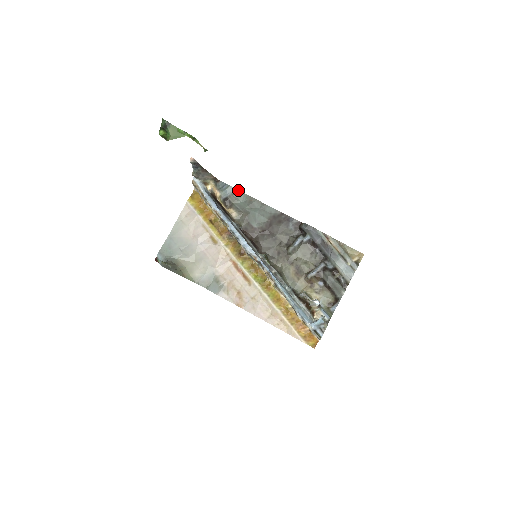
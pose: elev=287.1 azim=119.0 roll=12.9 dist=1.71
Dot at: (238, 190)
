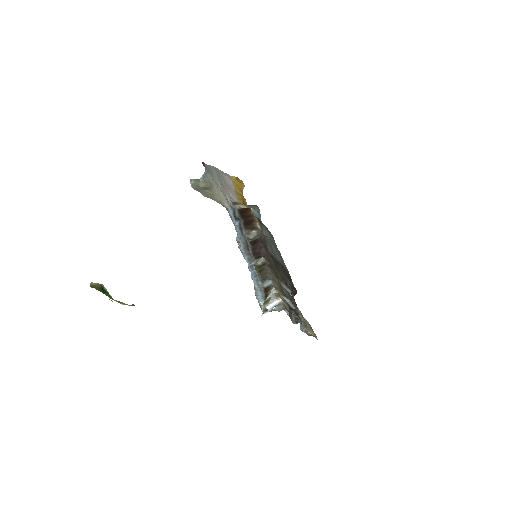
Dot at: occluded
